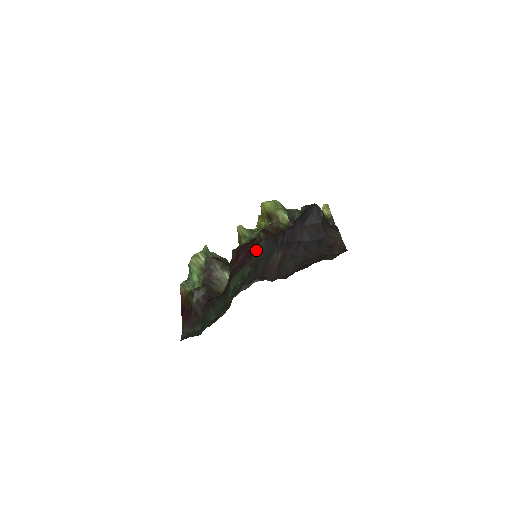
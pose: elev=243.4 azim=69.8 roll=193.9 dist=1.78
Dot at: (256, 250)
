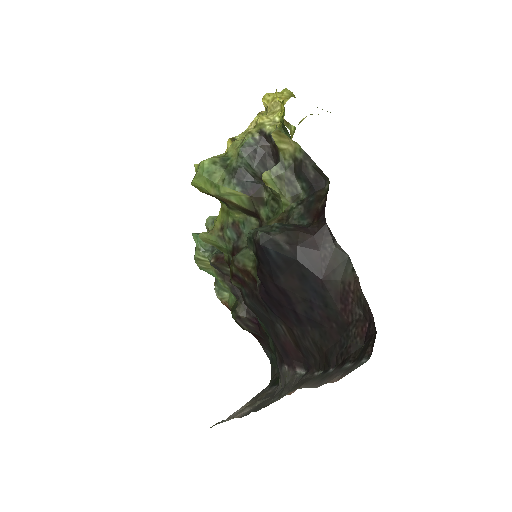
Dot at: occluded
